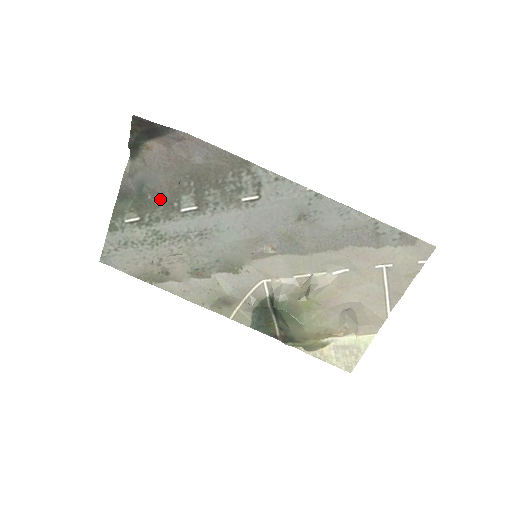
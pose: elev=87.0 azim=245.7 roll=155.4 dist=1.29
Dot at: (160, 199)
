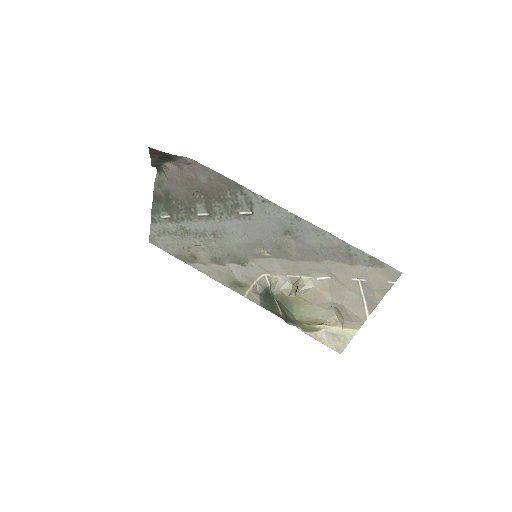
Dot at: (182, 205)
